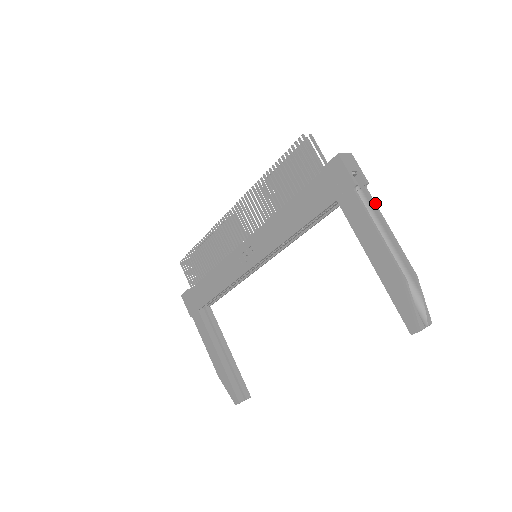
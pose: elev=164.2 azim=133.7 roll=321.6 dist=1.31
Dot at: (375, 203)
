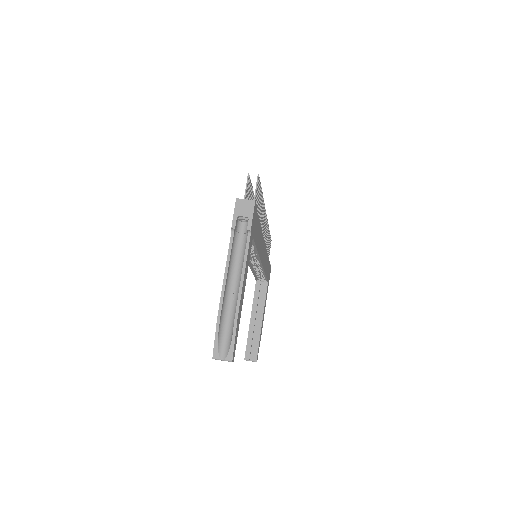
Dot at: (248, 248)
